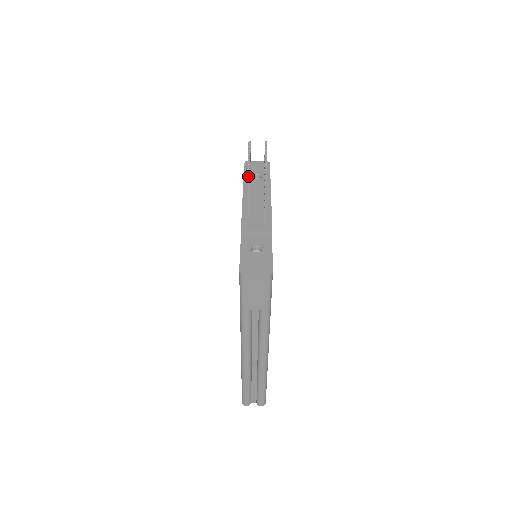
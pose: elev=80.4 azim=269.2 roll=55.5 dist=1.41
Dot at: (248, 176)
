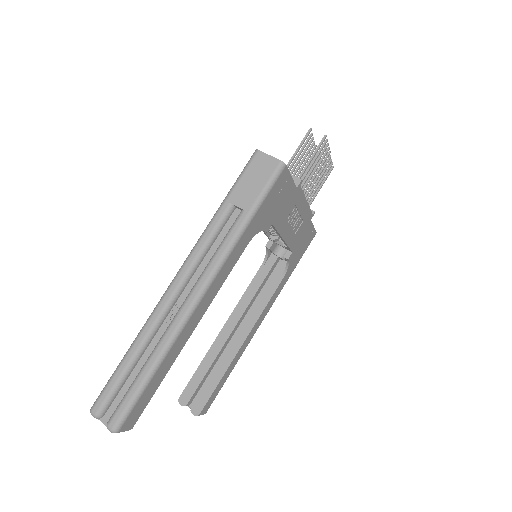
Dot at: (311, 135)
